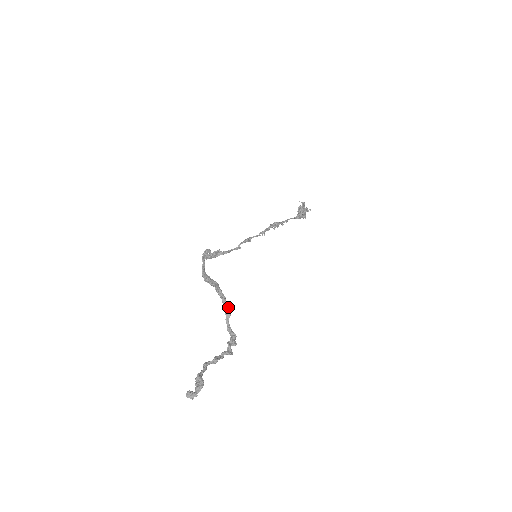
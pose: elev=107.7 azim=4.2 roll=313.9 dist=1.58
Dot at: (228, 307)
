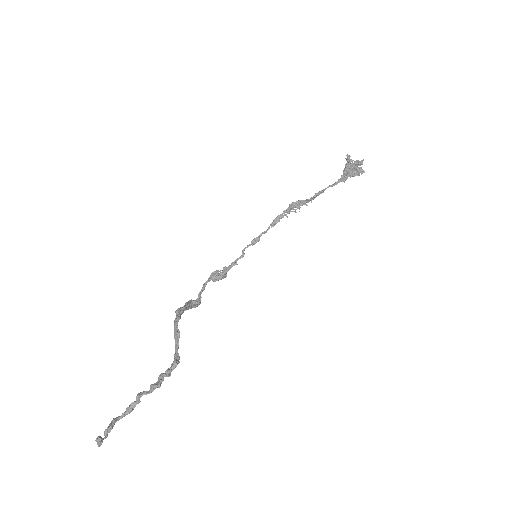
Dot at: (178, 329)
